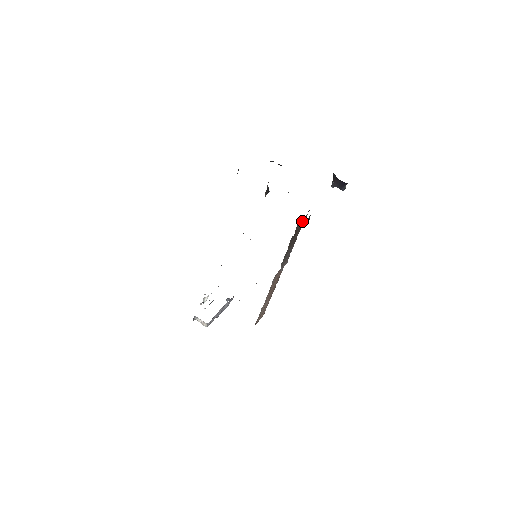
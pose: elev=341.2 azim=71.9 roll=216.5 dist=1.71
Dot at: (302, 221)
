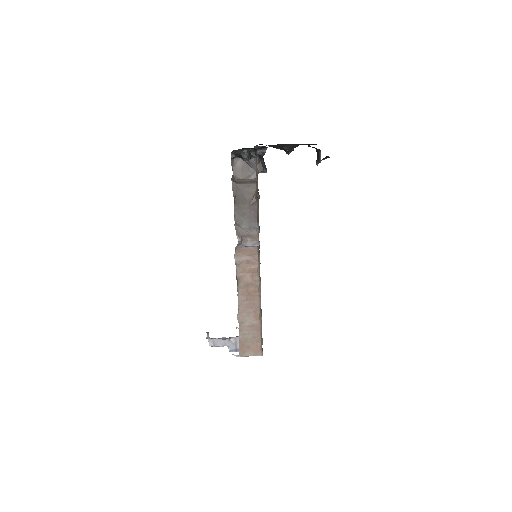
Dot at: (248, 166)
